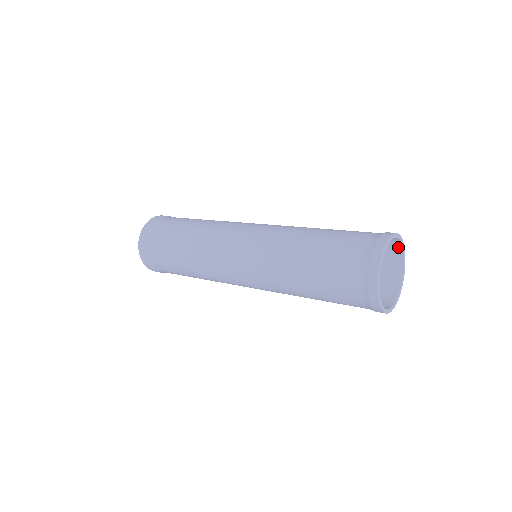
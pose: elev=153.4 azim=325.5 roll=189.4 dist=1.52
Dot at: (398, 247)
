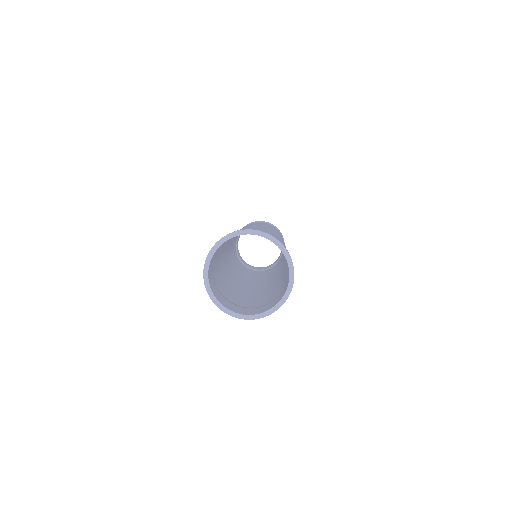
Dot at: (286, 258)
